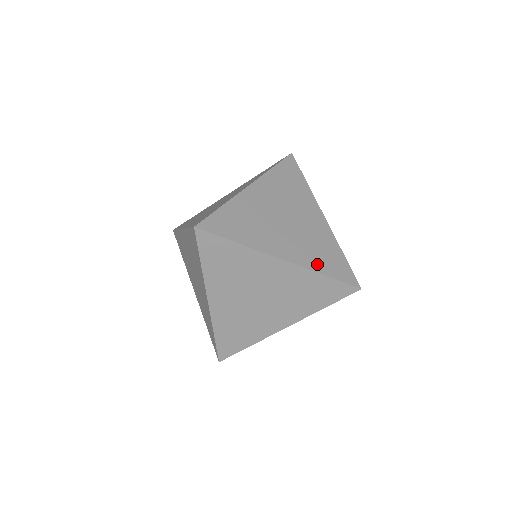
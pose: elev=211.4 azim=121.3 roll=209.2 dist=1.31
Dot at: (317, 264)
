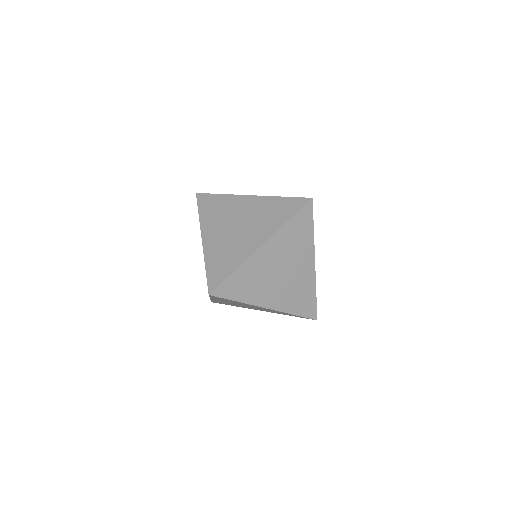
Dot at: (292, 307)
